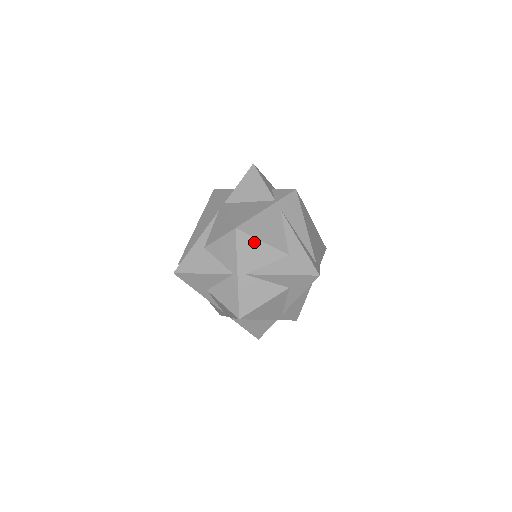
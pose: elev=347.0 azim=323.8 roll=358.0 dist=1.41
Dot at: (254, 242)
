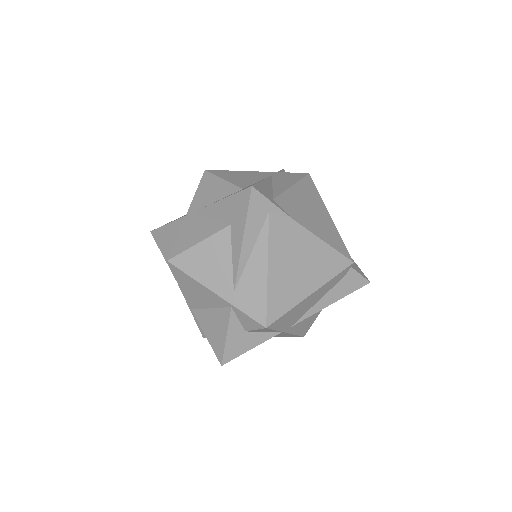
Dot at: (215, 180)
